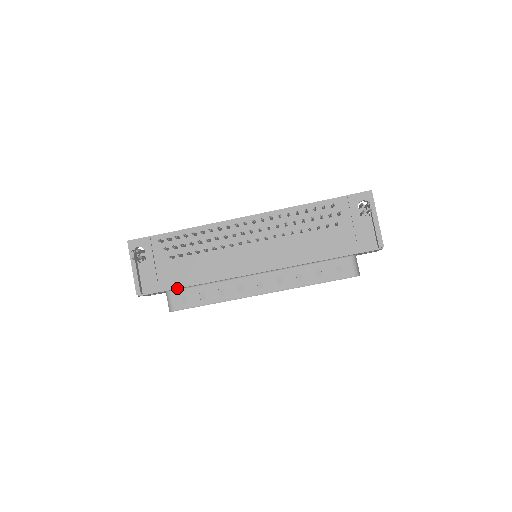
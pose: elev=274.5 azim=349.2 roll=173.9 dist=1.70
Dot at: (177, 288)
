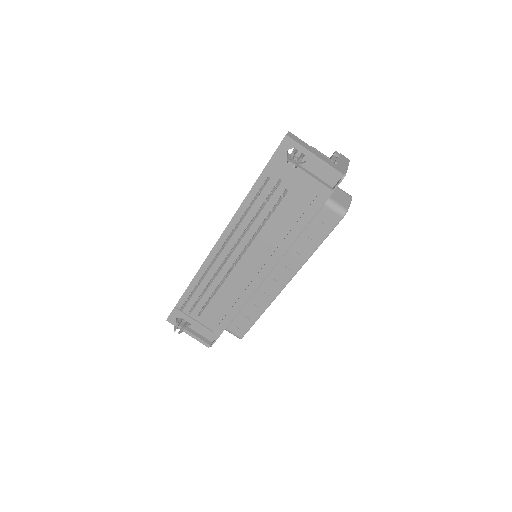
Dot at: occluded
